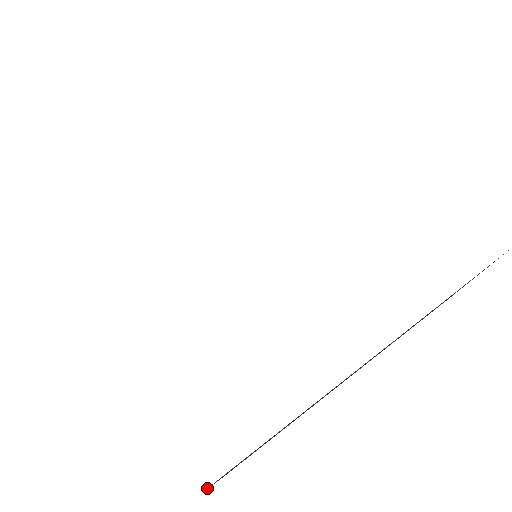
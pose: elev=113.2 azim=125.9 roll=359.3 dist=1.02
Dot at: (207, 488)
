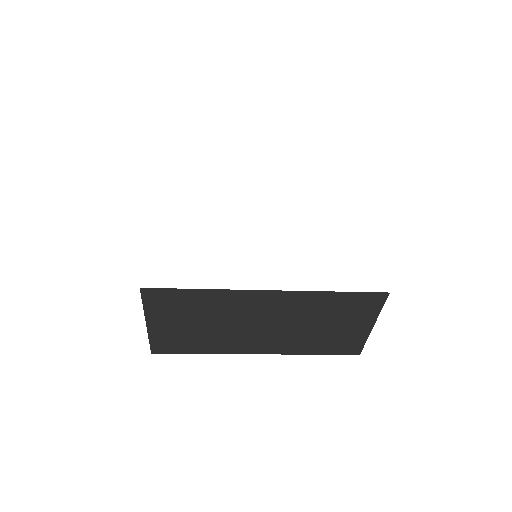
Dot at: (384, 302)
